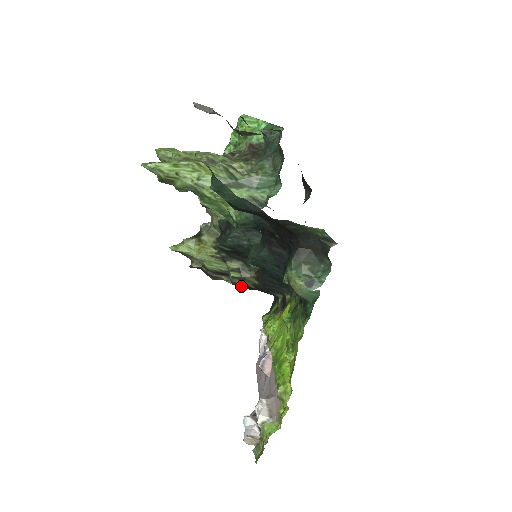
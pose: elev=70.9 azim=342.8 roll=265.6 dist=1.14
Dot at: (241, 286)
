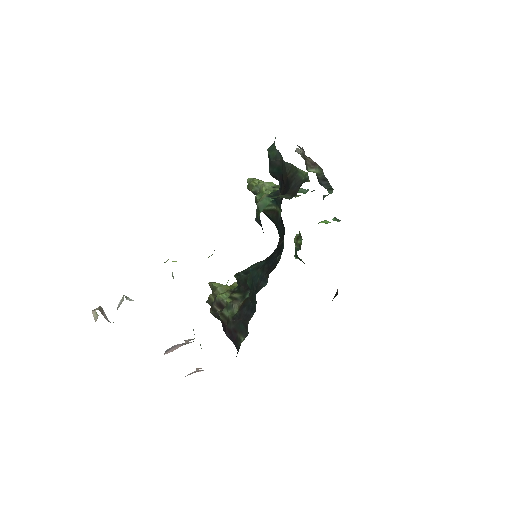
Dot at: (224, 321)
